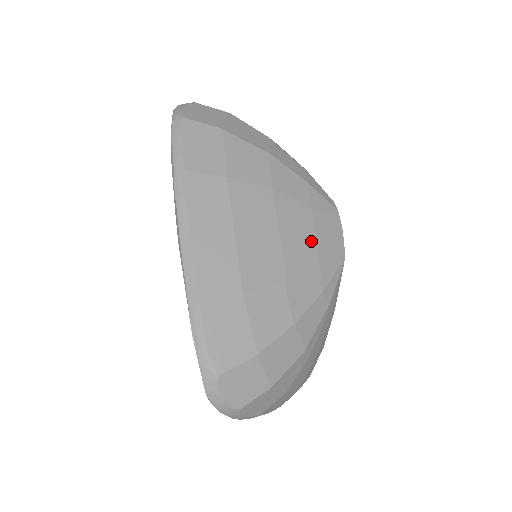
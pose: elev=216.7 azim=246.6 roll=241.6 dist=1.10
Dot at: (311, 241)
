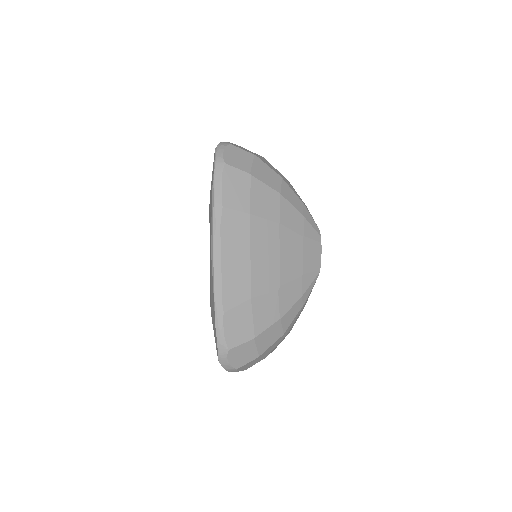
Dot at: (299, 261)
